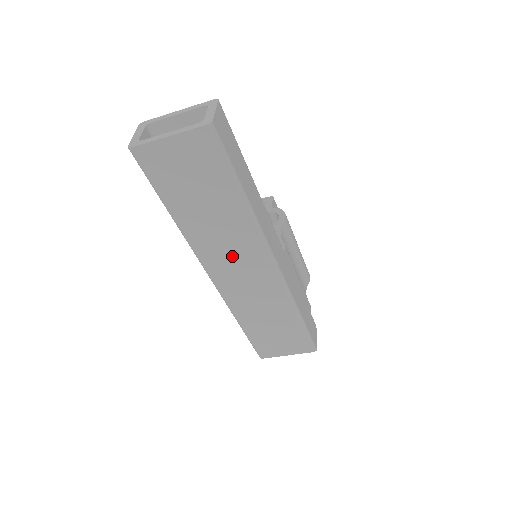
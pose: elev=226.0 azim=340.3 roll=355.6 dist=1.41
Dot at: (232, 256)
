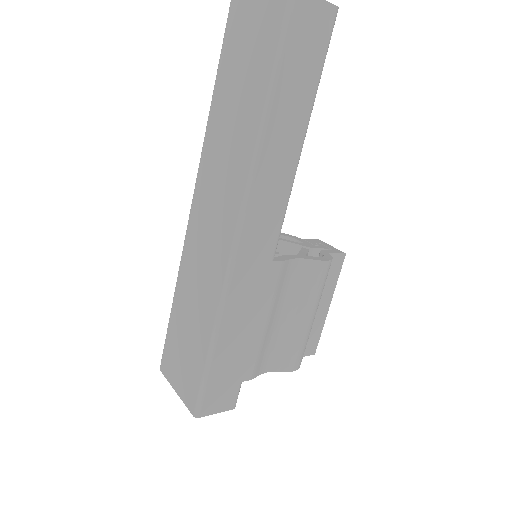
Dot at: (217, 188)
